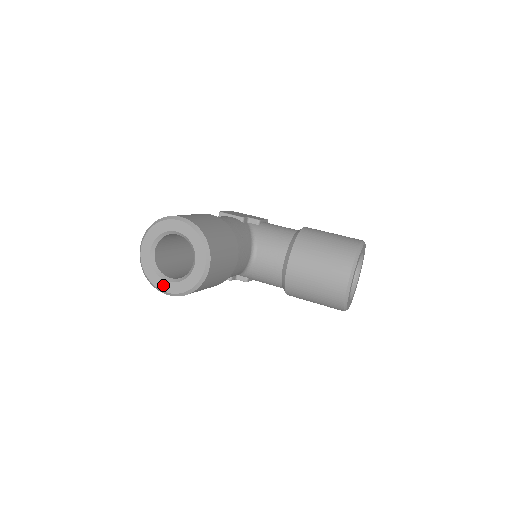
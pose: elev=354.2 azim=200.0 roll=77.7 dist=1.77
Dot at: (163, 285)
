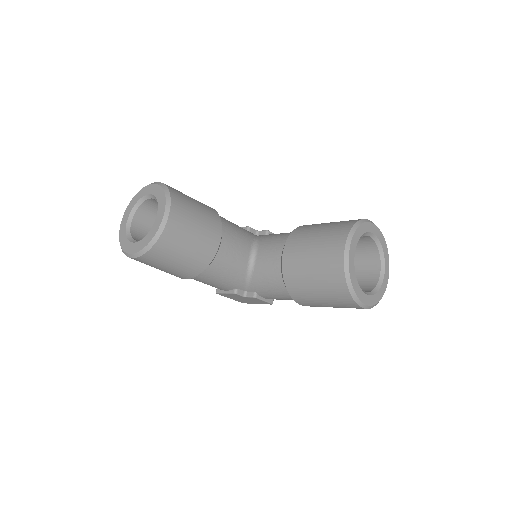
Dot at: (131, 248)
